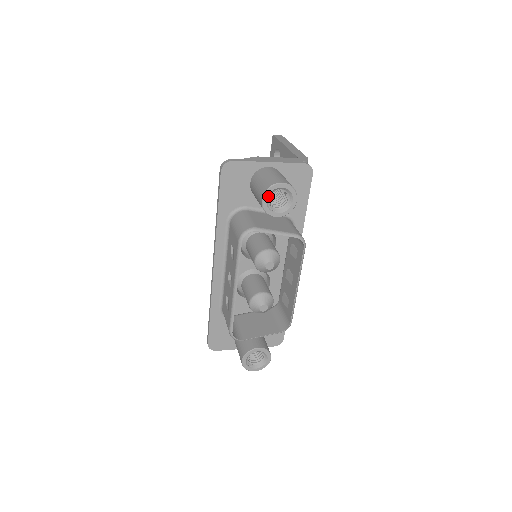
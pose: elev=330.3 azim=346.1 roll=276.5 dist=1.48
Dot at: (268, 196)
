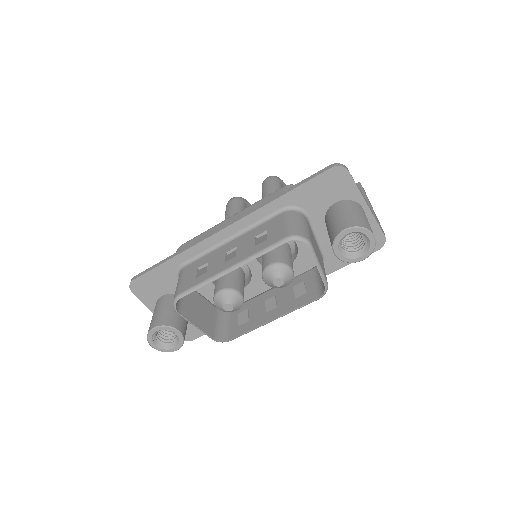
Dot at: (352, 232)
